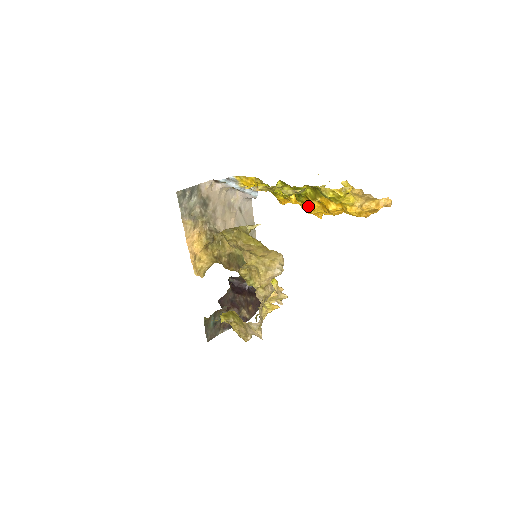
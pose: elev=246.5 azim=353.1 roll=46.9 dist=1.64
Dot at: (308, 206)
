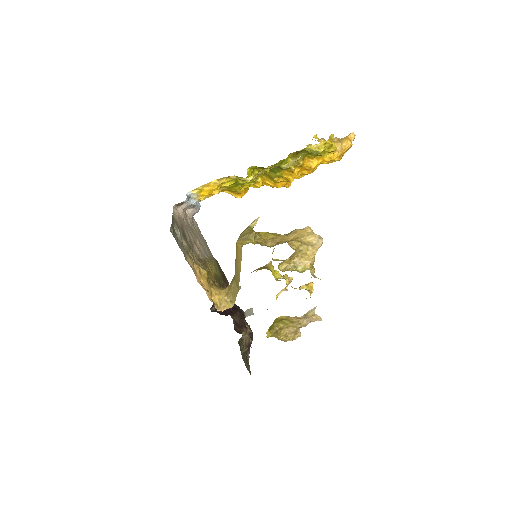
Dot at: (287, 177)
